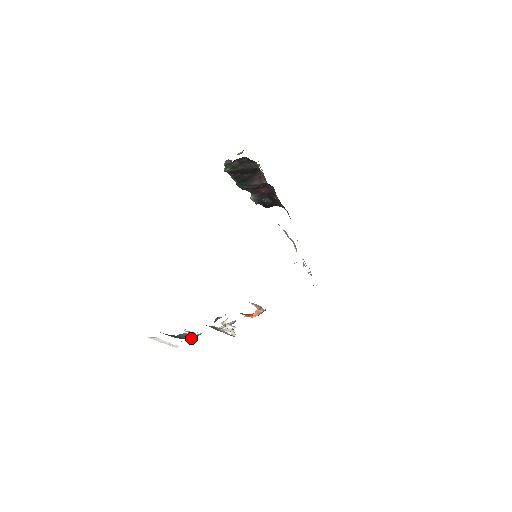
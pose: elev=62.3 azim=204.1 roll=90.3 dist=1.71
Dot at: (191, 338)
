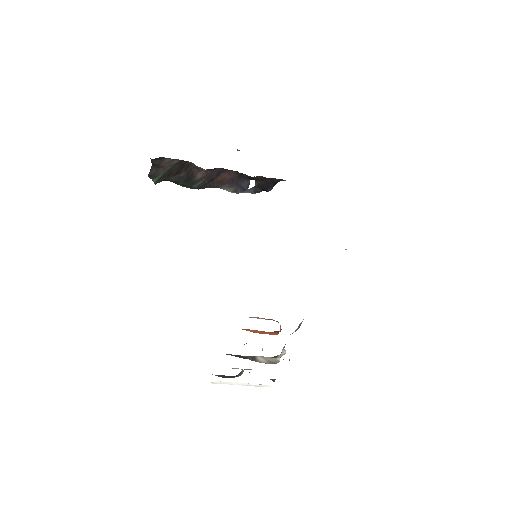
Dot at: (240, 375)
